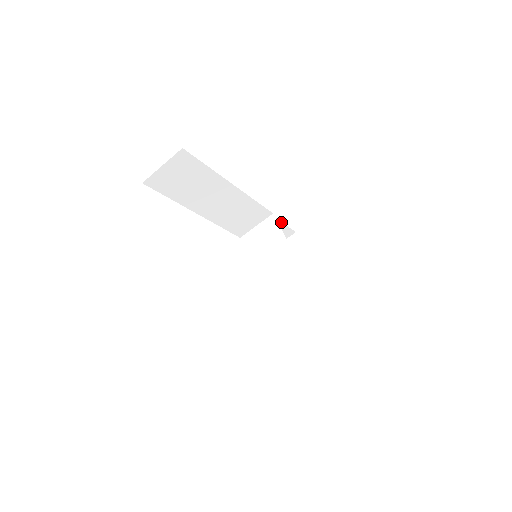
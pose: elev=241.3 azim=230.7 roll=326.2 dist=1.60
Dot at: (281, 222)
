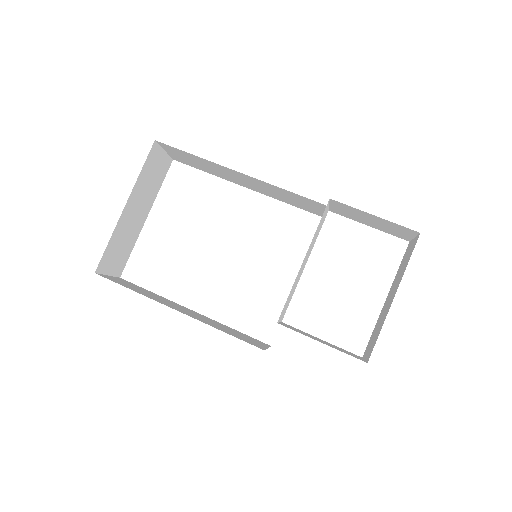
Dot at: occluded
